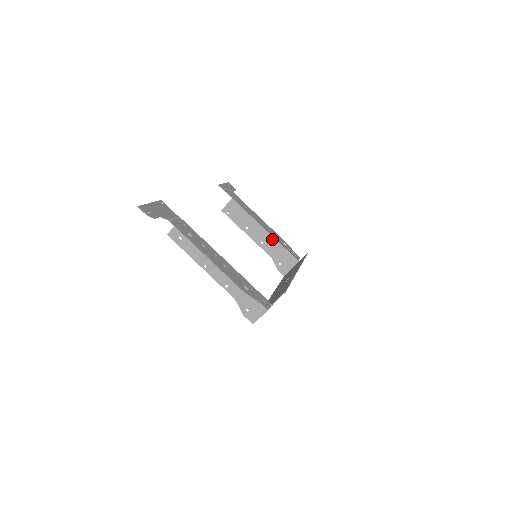
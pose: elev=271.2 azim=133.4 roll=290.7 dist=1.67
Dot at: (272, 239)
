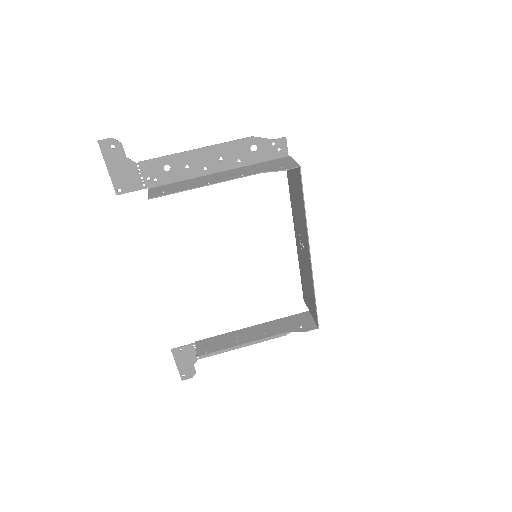
Dot at: (267, 324)
